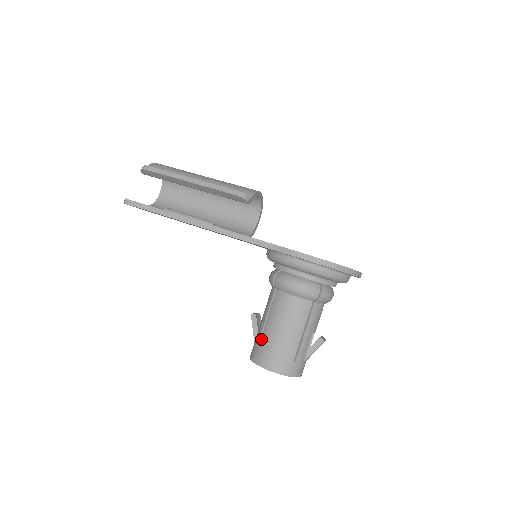
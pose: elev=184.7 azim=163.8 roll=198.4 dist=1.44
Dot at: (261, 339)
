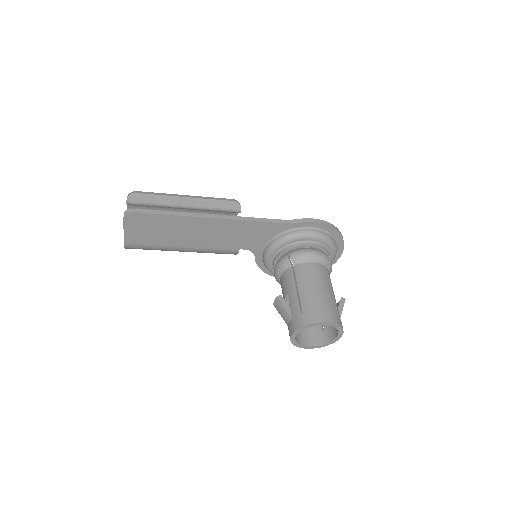
Dot at: (302, 304)
